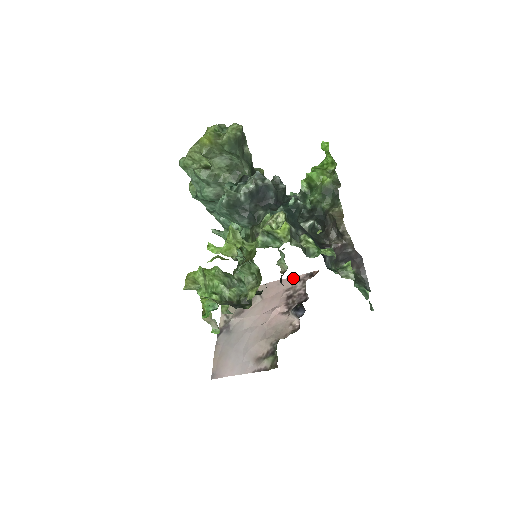
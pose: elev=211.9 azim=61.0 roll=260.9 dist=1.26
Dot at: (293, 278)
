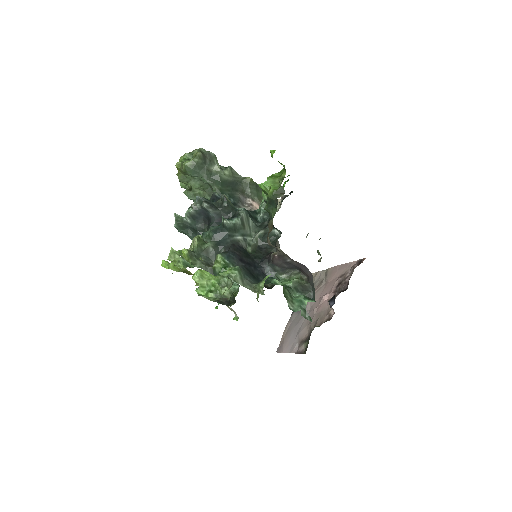
Dot at: (349, 264)
